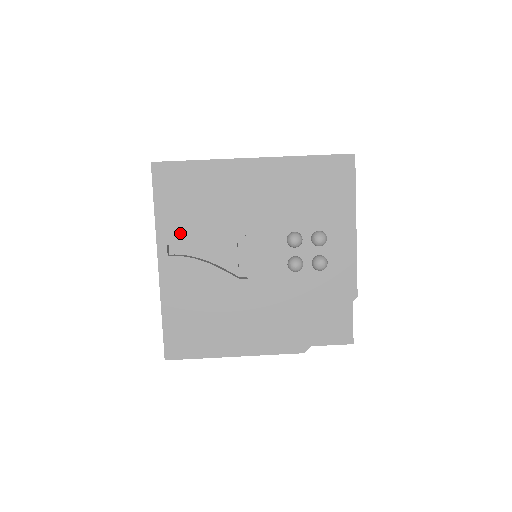
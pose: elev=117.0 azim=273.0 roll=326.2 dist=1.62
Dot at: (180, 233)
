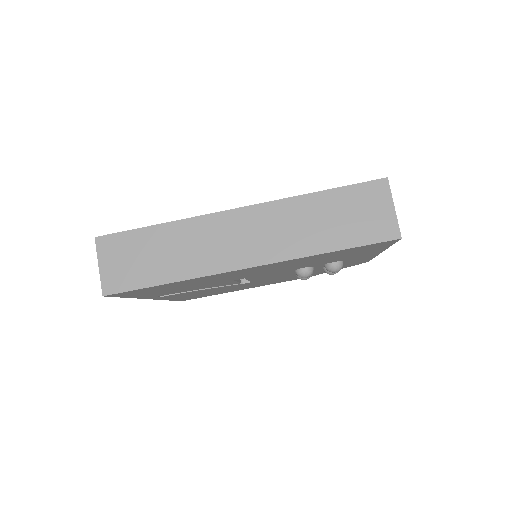
Dot at: (168, 293)
